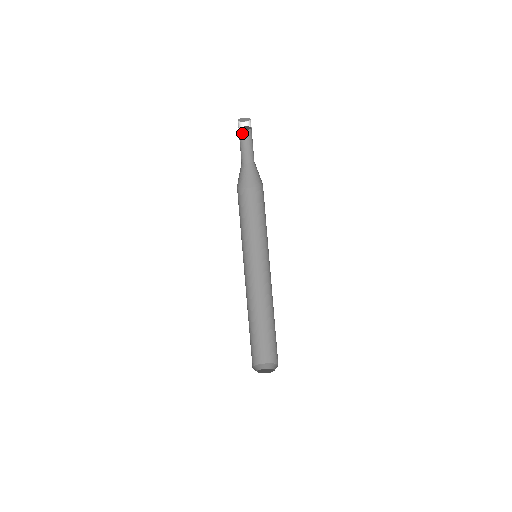
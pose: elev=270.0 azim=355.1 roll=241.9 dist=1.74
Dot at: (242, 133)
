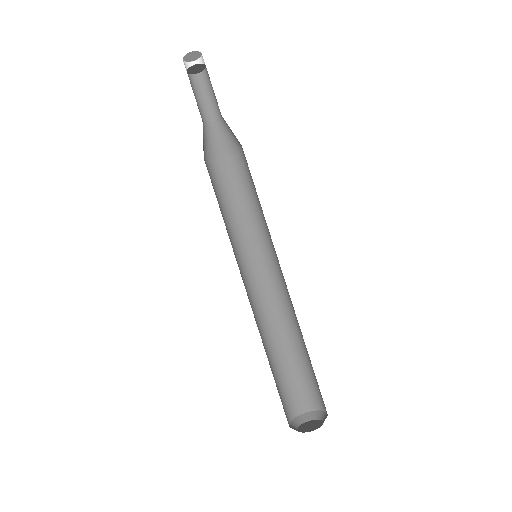
Dot at: (197, 78)
